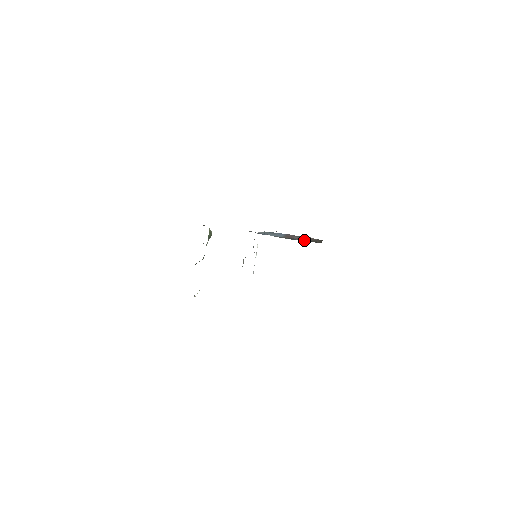
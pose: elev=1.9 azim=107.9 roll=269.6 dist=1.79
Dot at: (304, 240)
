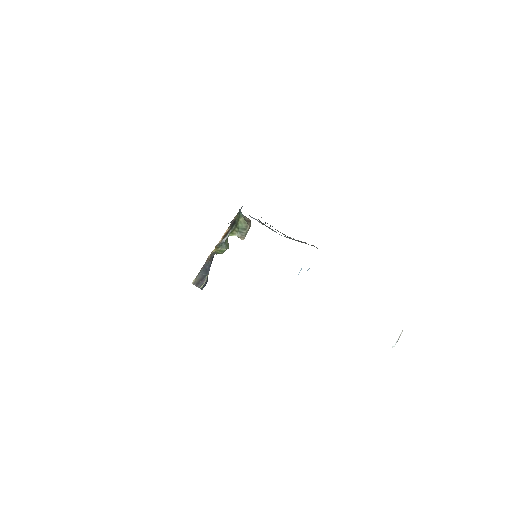
Dot at: occluded
